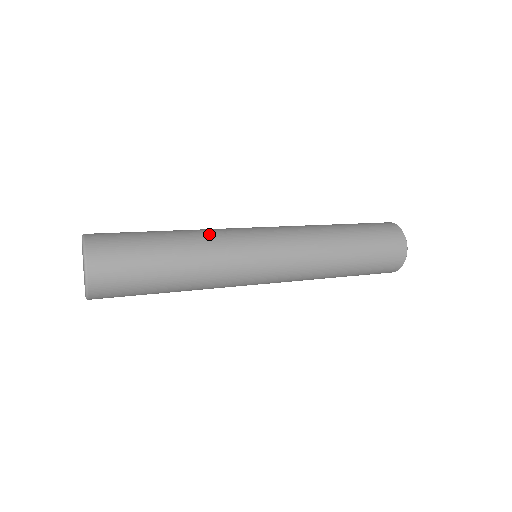
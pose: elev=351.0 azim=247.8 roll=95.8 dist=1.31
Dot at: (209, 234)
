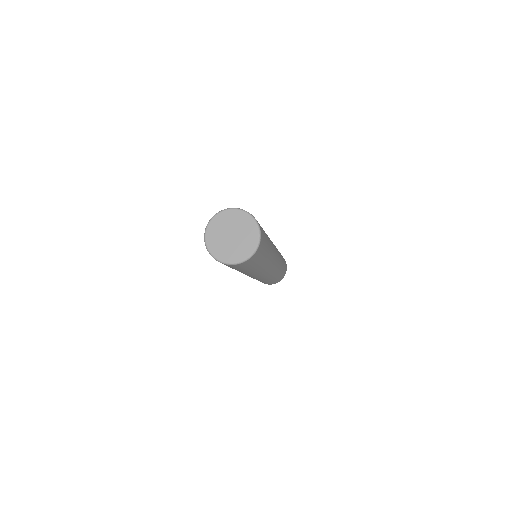
Dot at: occluded
